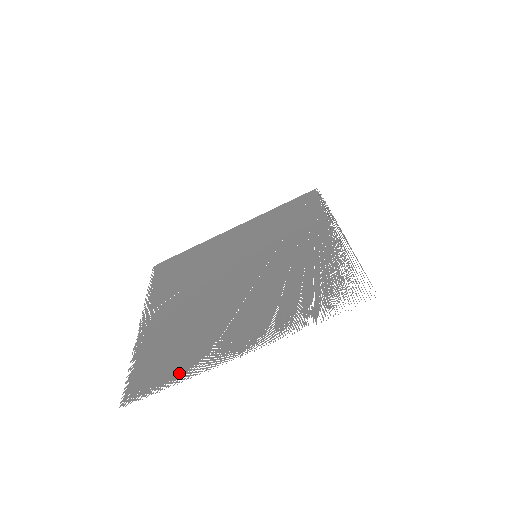
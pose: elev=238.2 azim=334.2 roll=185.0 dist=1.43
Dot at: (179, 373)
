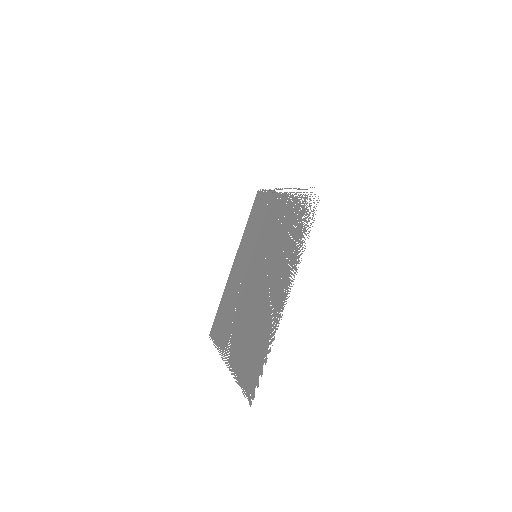
Dot at: (266, 350)
